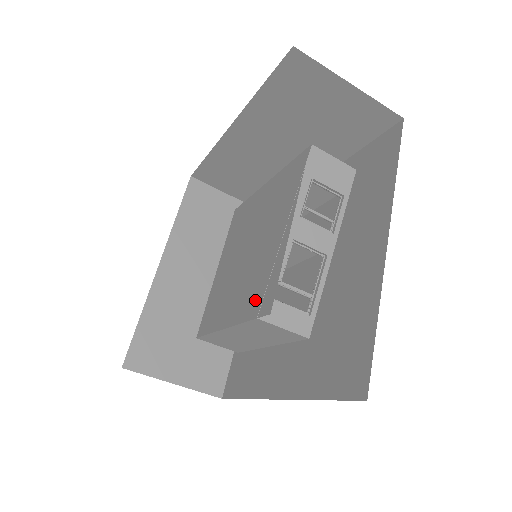
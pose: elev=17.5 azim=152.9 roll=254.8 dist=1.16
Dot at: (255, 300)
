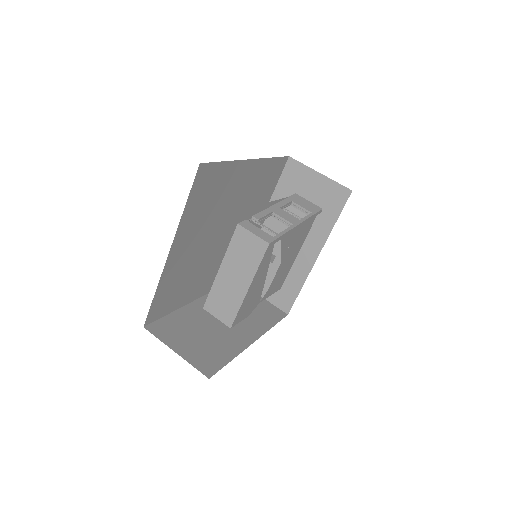
Dot at: occluded
